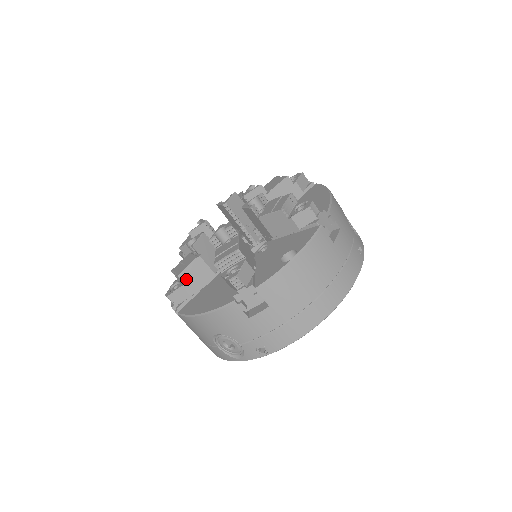
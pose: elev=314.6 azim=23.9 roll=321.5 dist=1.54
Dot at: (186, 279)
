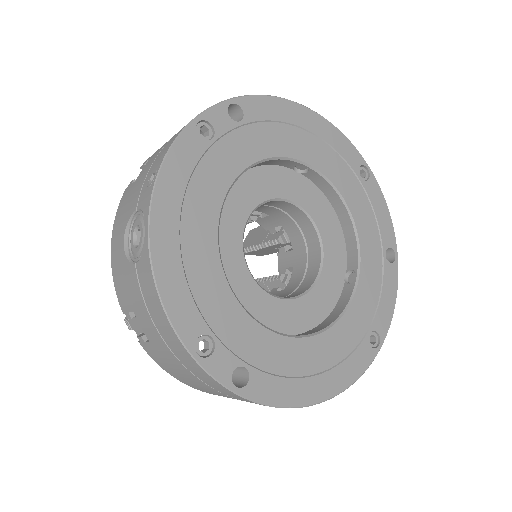
Dot at: occluded
